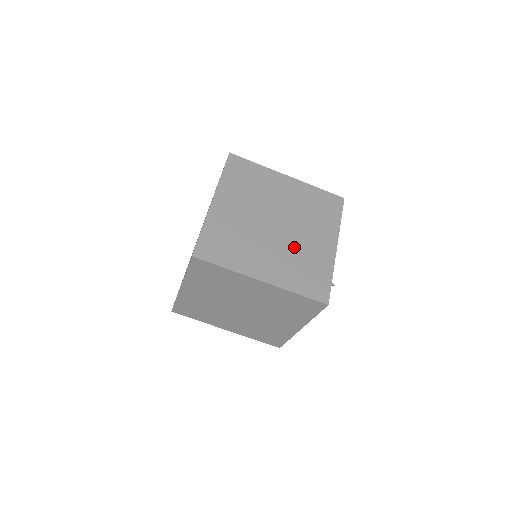
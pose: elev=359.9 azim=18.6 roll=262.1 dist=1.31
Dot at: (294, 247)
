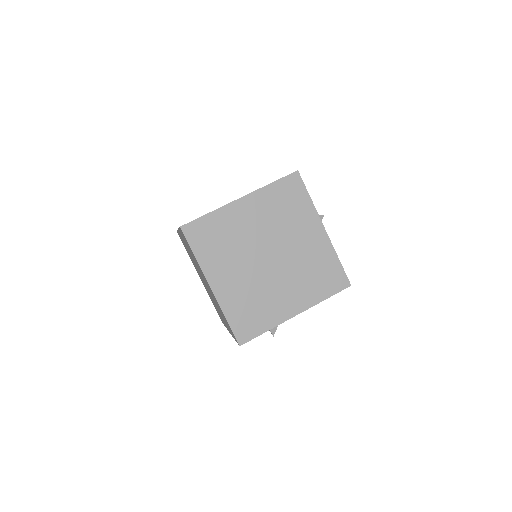
Dot at: occluded
